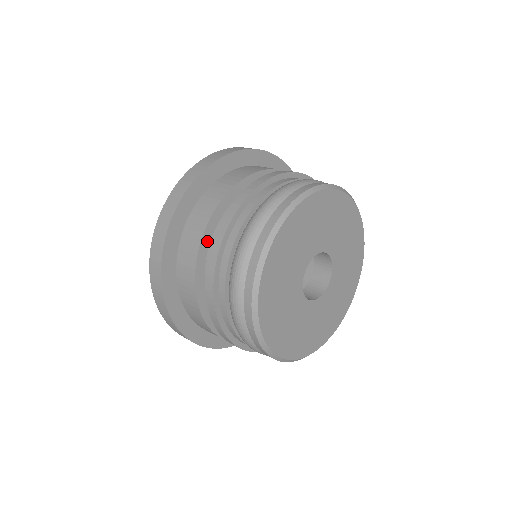
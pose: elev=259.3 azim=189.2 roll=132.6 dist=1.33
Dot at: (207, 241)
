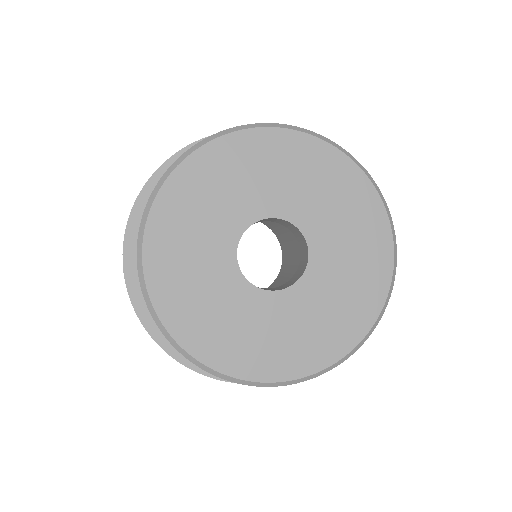
Dot at: occluded
